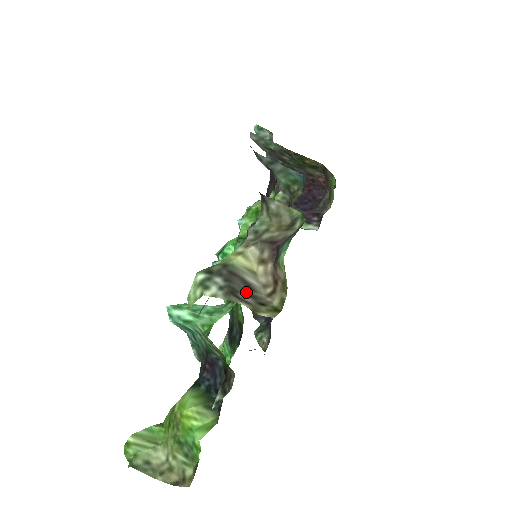
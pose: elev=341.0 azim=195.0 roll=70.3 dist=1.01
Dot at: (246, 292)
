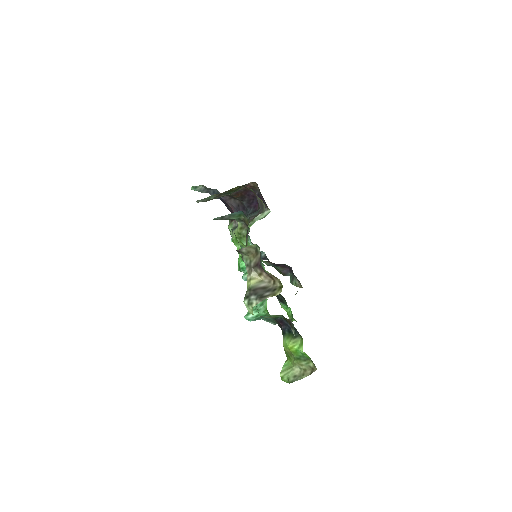
Dot at: (265, 291)
